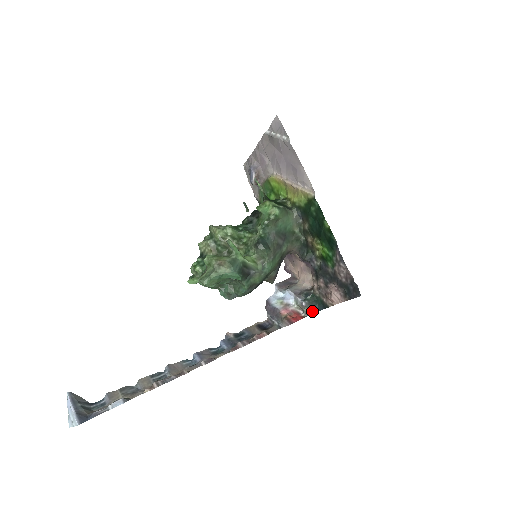
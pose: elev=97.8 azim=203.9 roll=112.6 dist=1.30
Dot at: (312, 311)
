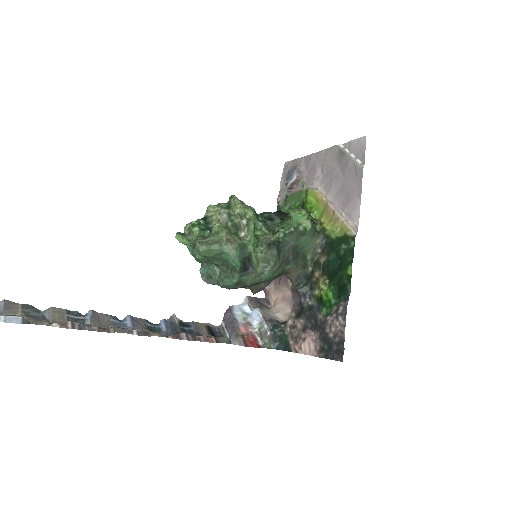
Dot at: (270, 345)
